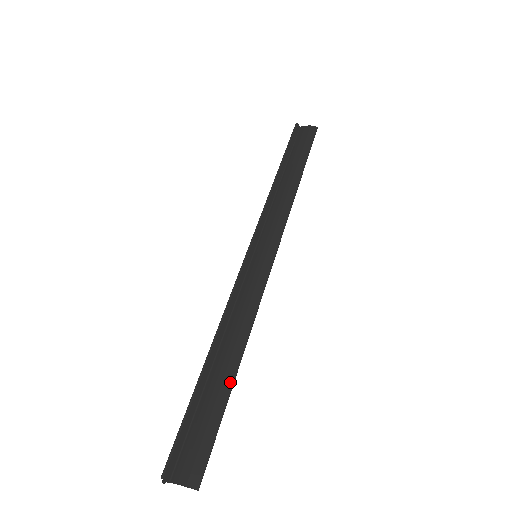
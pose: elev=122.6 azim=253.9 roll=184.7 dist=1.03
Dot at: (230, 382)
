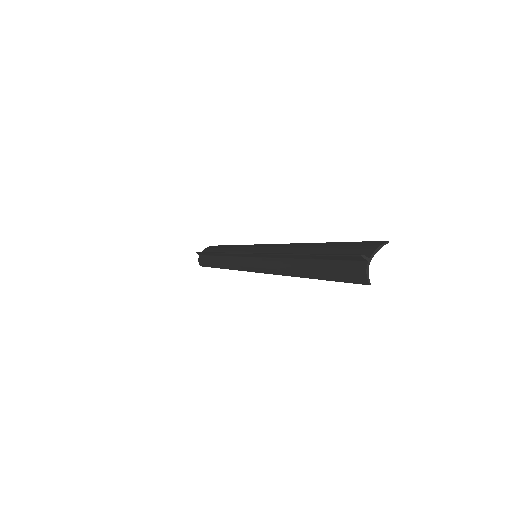
Dot at: (327, 243)
